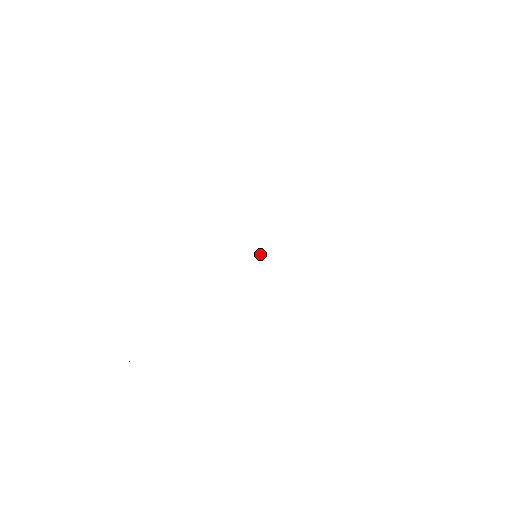
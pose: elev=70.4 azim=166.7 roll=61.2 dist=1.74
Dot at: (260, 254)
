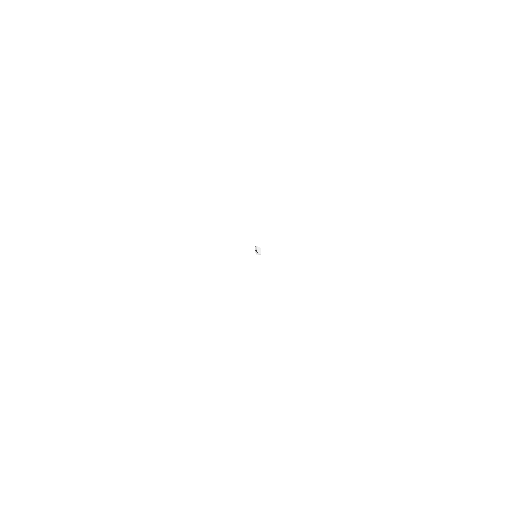
Dot at: (256, 248)
